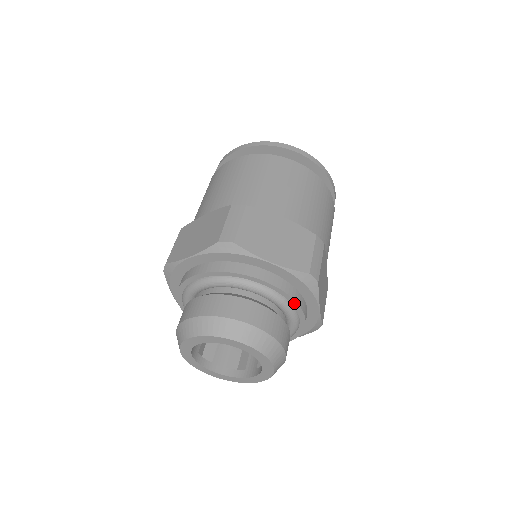
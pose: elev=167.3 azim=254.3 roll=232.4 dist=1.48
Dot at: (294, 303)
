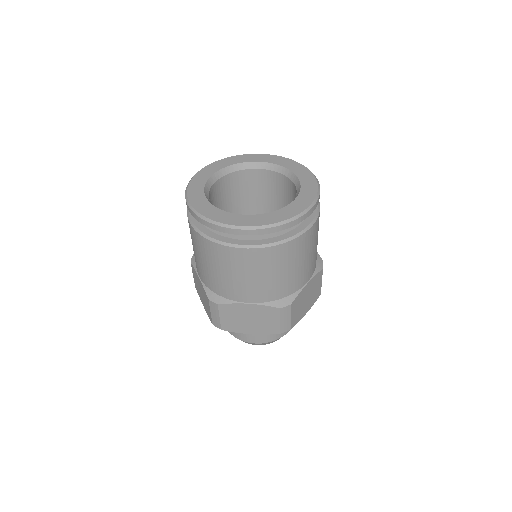
Dot at: occluded
